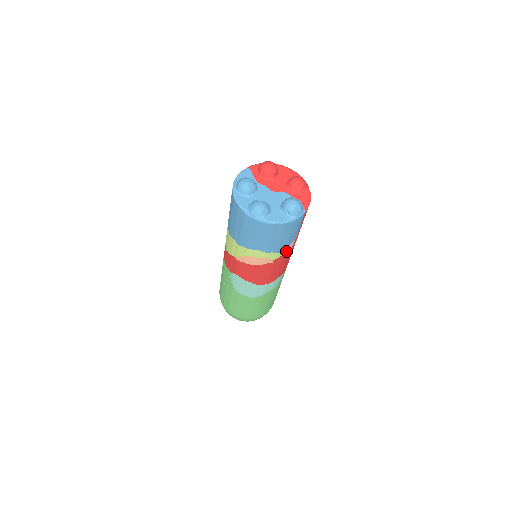
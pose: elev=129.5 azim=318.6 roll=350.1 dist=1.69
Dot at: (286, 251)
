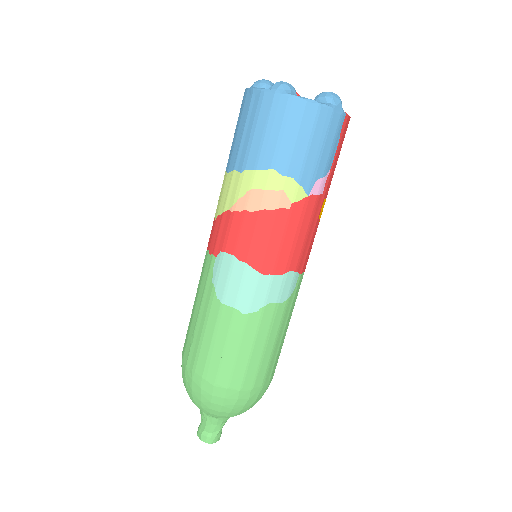
Dot at: (312, 194)
